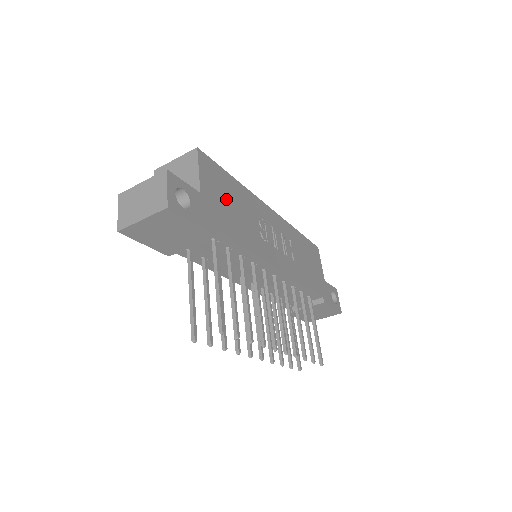
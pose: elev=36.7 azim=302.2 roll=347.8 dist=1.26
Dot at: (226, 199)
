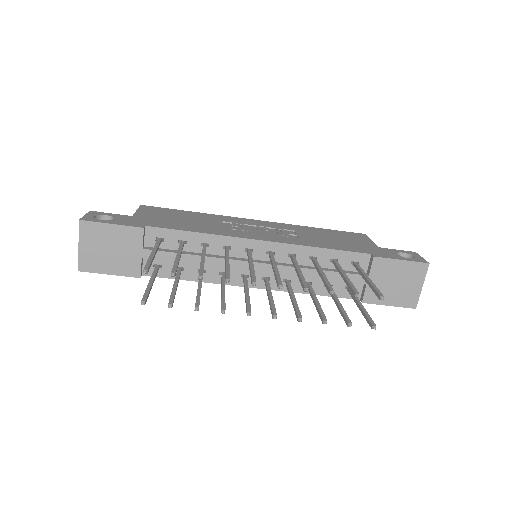
Dot at: (173, 218)
